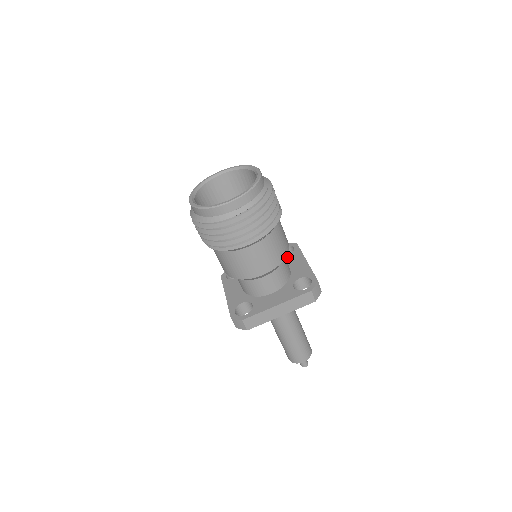
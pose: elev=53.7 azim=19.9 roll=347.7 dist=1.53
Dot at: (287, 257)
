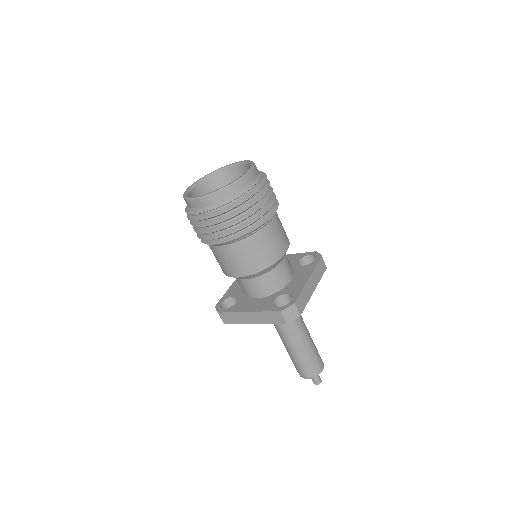
Dot at: (301, 267)
